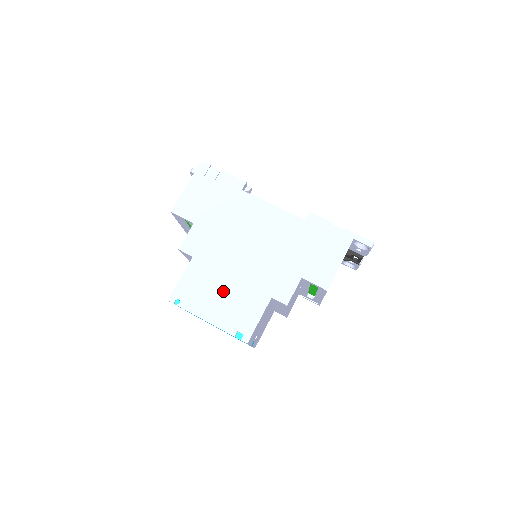
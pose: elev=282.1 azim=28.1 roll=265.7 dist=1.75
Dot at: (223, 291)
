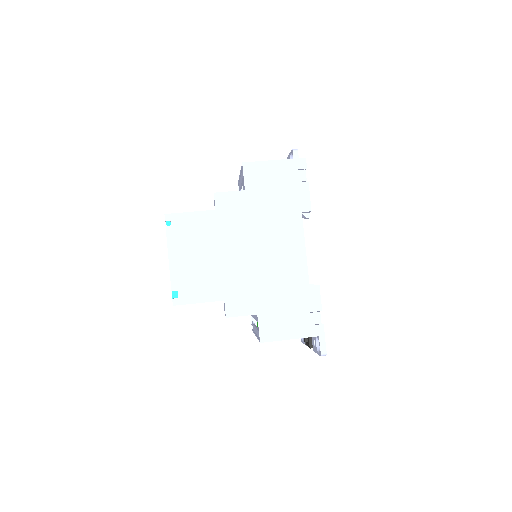
Dot at: (203, 256)
